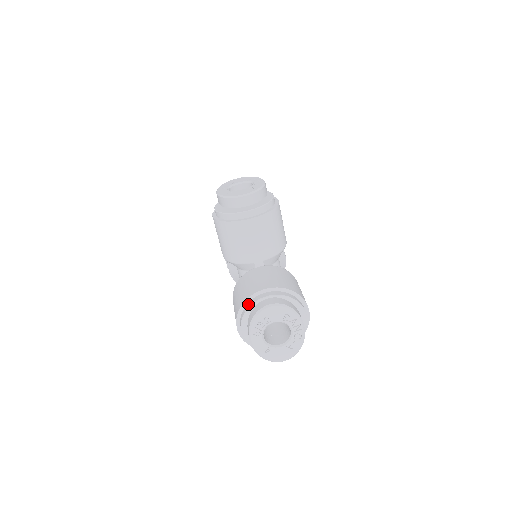
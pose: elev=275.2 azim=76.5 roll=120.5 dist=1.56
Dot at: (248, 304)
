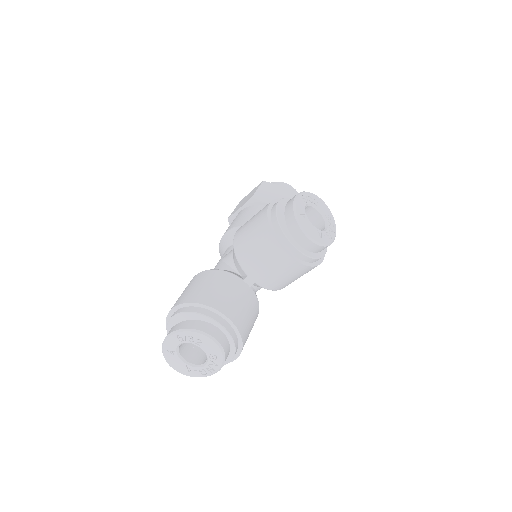
Dot at: (203, 310)
